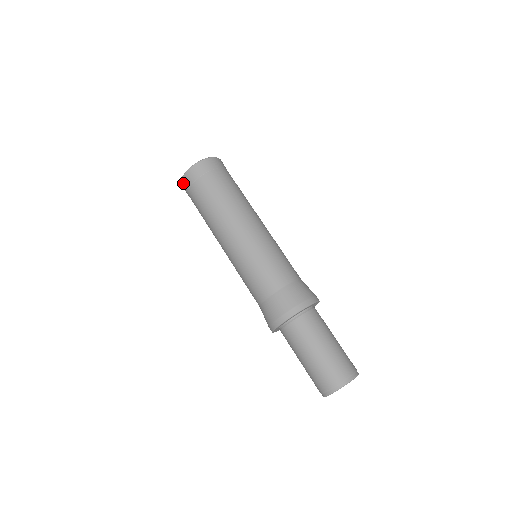
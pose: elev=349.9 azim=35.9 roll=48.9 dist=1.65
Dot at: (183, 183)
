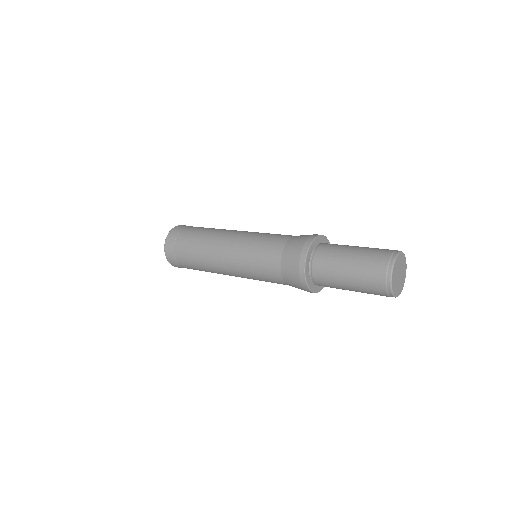
Dot at: (171, 263)
